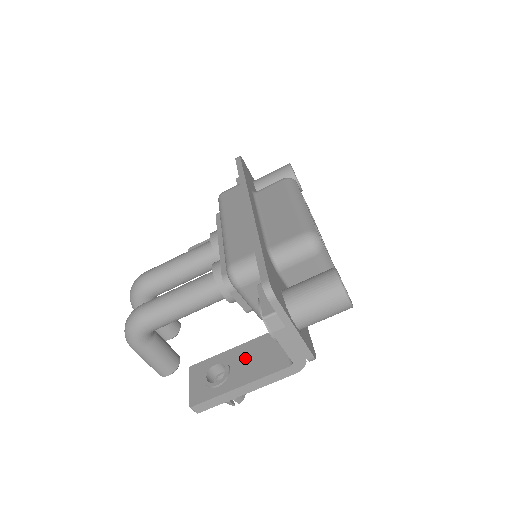
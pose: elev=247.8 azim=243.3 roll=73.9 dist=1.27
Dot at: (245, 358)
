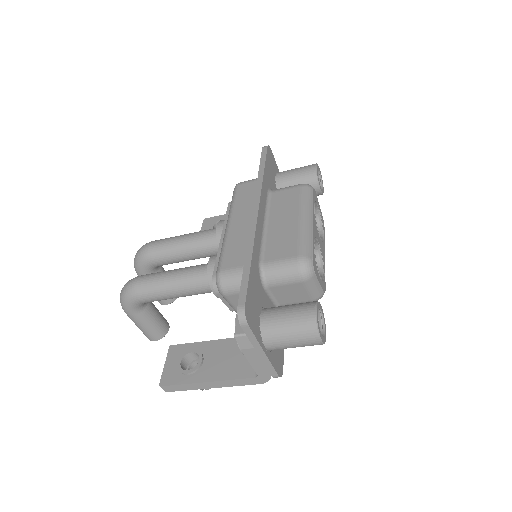
Dot at: (219, 355)
